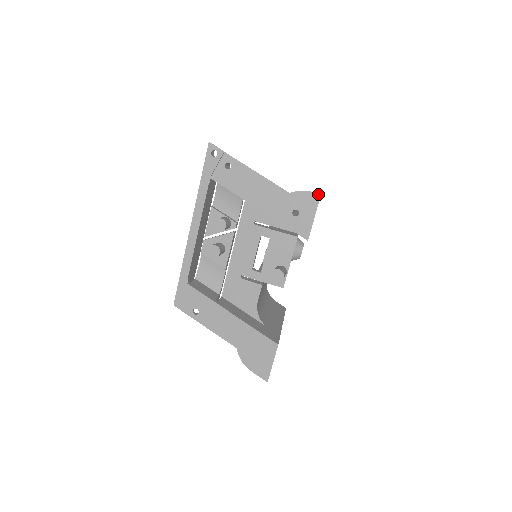
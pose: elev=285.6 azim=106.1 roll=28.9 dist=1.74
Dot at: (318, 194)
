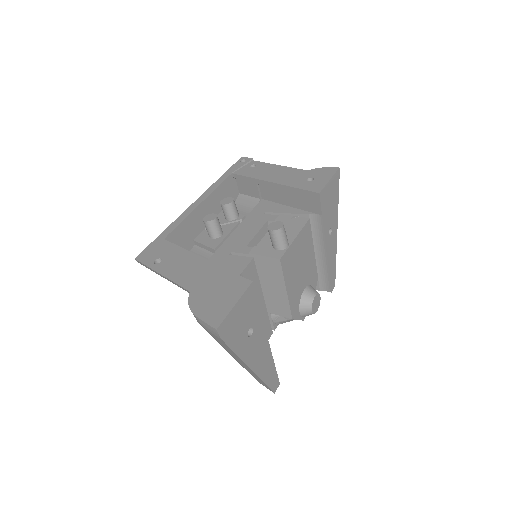
Dot at: (337, 167)
